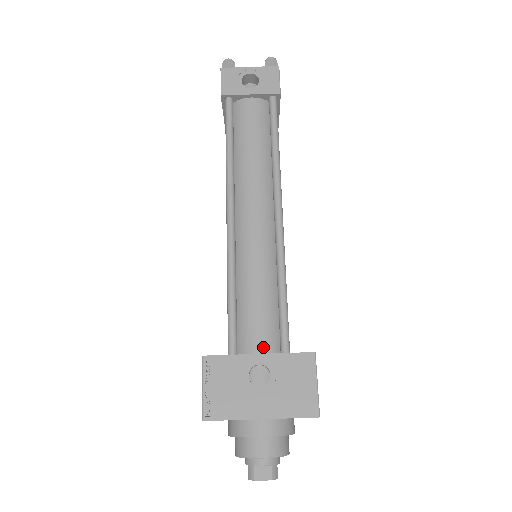
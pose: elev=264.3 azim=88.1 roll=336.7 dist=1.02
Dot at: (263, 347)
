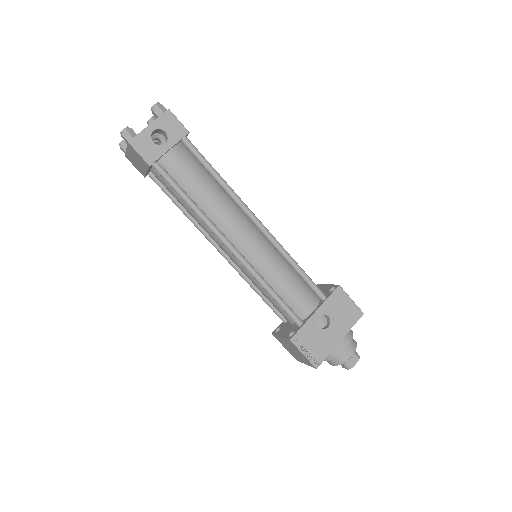
Dot at: (312, 306)
